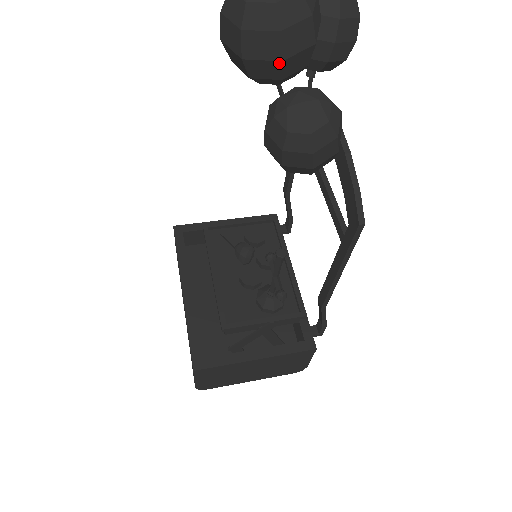
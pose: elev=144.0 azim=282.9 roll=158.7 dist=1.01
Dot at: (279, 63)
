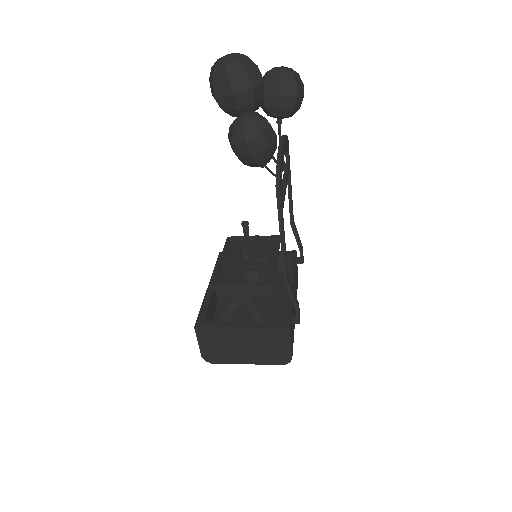
Dot at: (232, 98)
